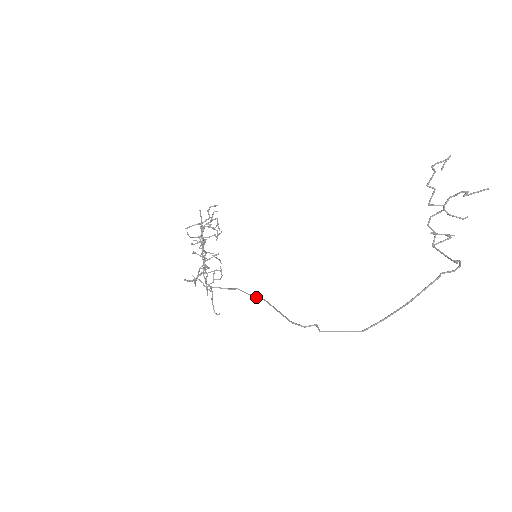
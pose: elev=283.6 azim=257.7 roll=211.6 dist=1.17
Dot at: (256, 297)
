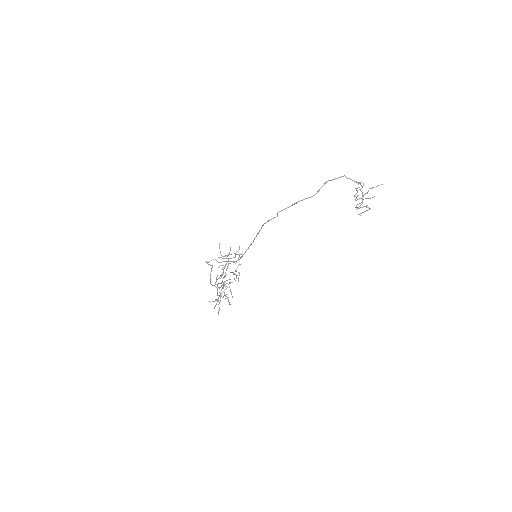
Dot at: (248, 248)
